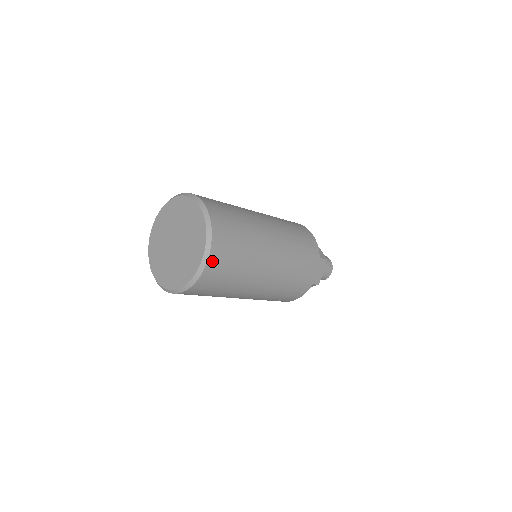
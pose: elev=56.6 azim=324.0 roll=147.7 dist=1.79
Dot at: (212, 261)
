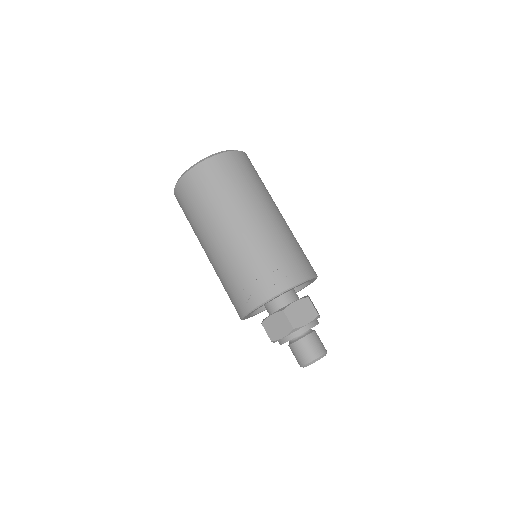
Dot at: (221, 158)
